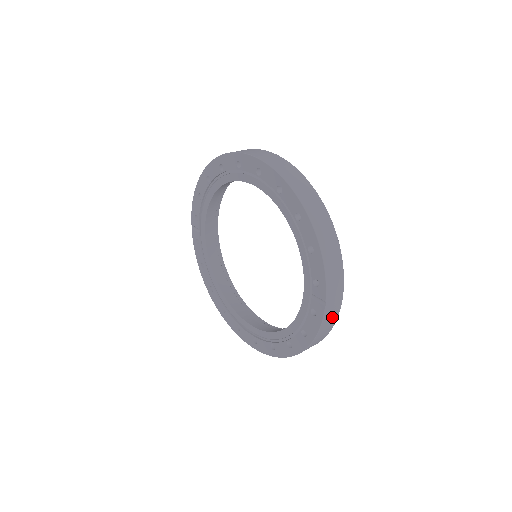
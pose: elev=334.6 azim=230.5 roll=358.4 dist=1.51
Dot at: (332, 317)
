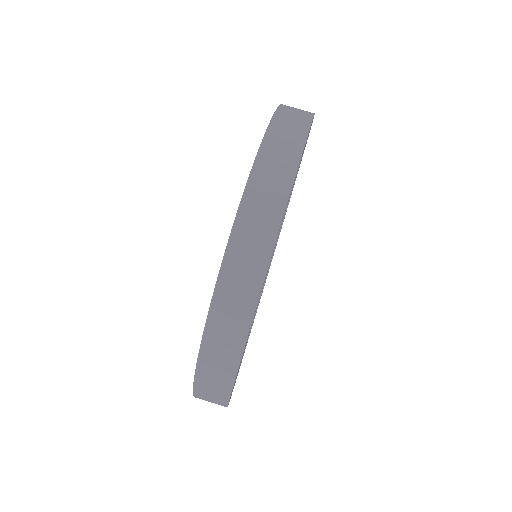
Dot at: occluded
